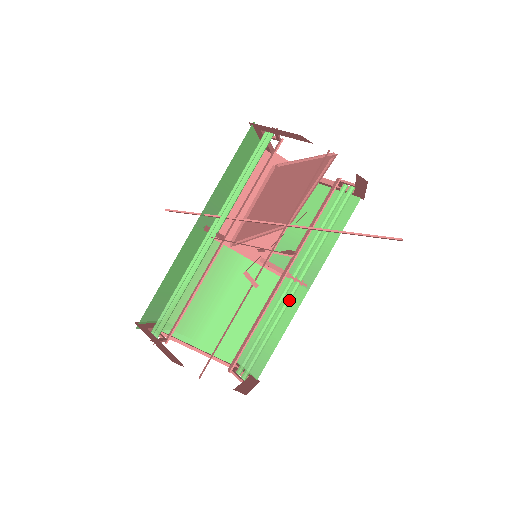
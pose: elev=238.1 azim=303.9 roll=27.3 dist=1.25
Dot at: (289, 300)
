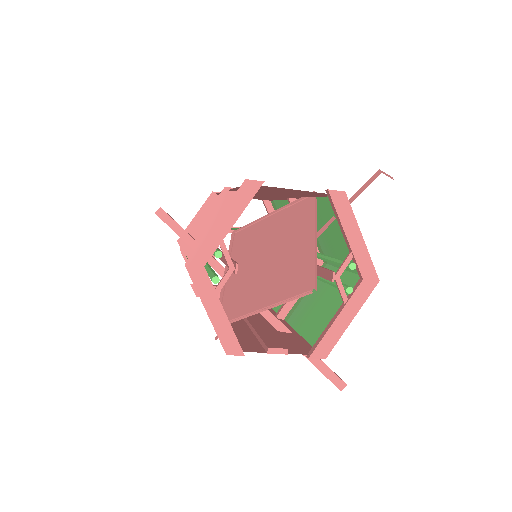
Dot at: occluded
